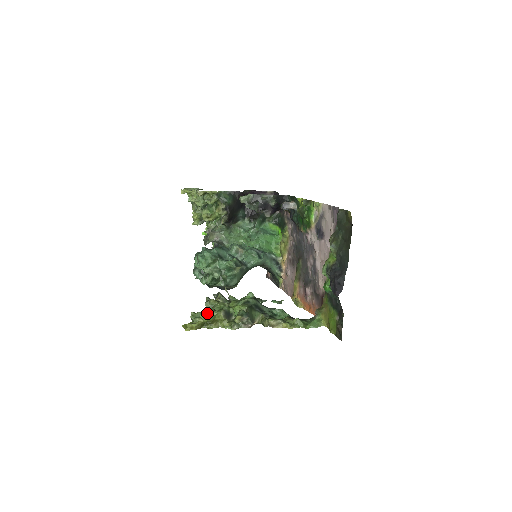
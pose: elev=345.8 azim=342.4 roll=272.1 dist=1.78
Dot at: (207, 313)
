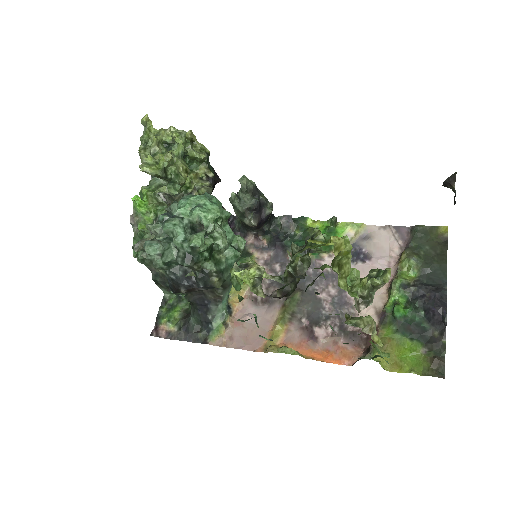
Dot at: occluded
